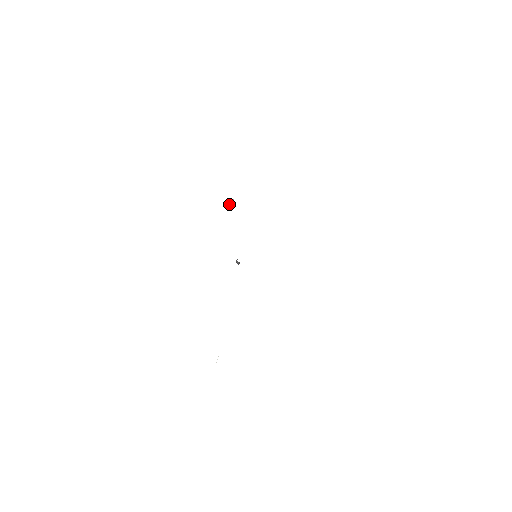
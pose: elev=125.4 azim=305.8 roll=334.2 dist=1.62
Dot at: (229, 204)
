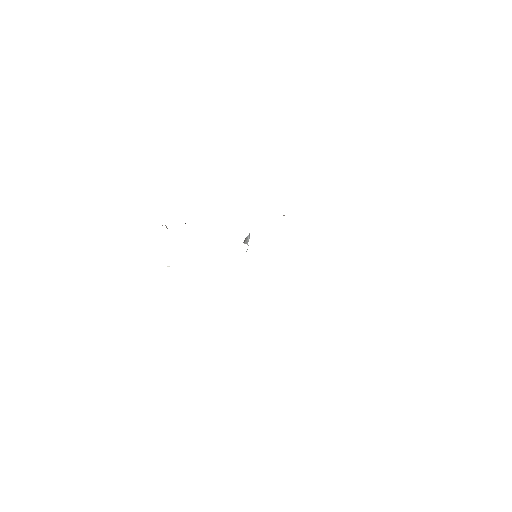
Dot at: occluded
